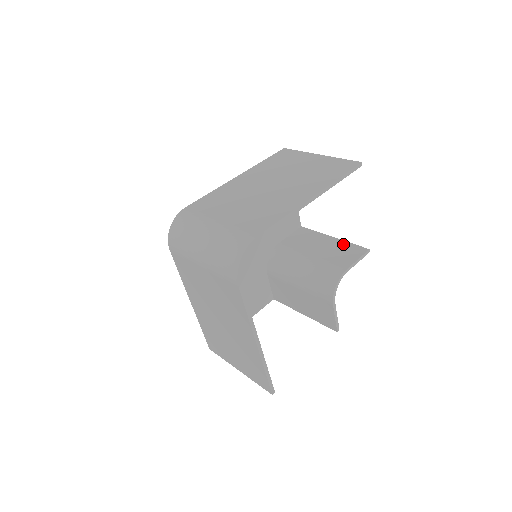
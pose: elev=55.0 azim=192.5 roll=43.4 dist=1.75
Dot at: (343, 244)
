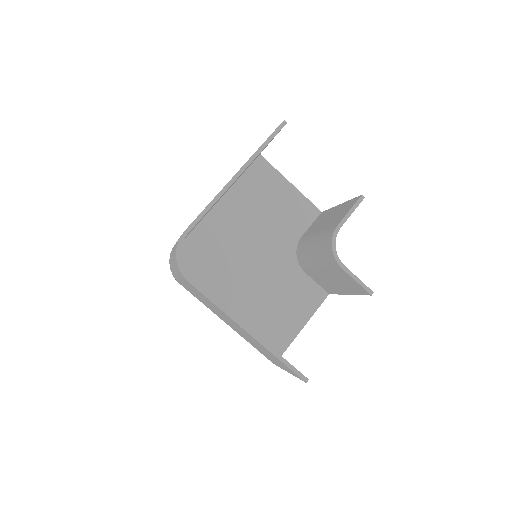
Dot at: (344, 205)
